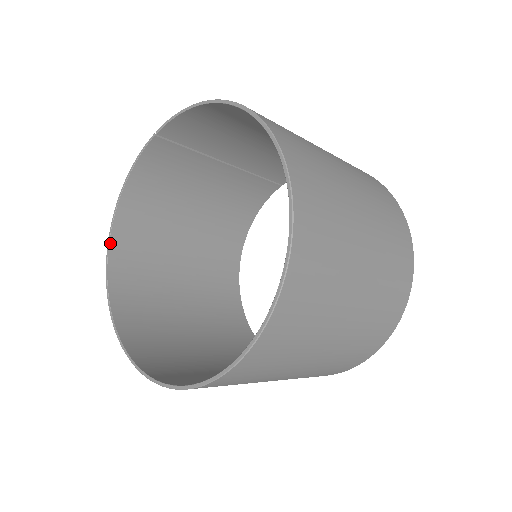
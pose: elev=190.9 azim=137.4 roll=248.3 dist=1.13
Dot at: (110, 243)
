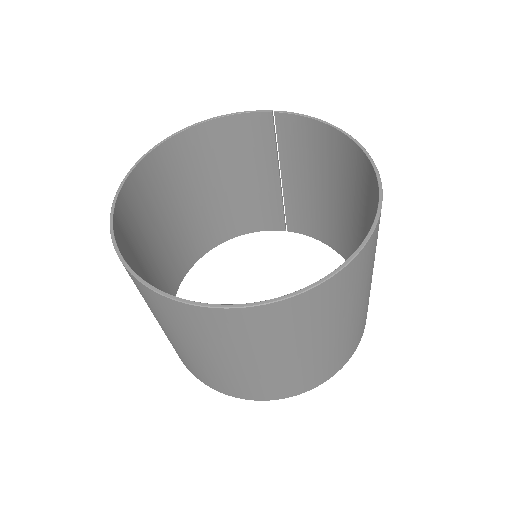
Dot at: (162, 144)
